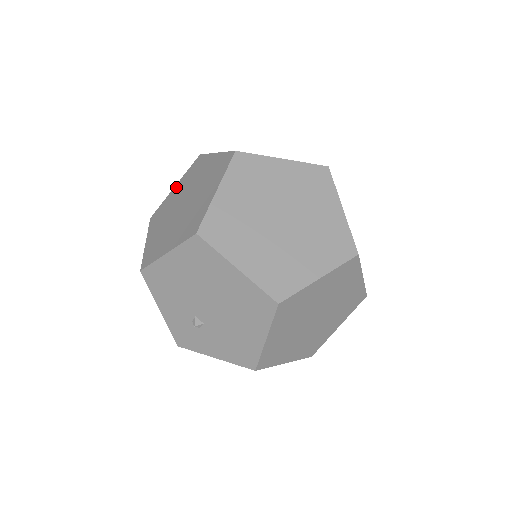
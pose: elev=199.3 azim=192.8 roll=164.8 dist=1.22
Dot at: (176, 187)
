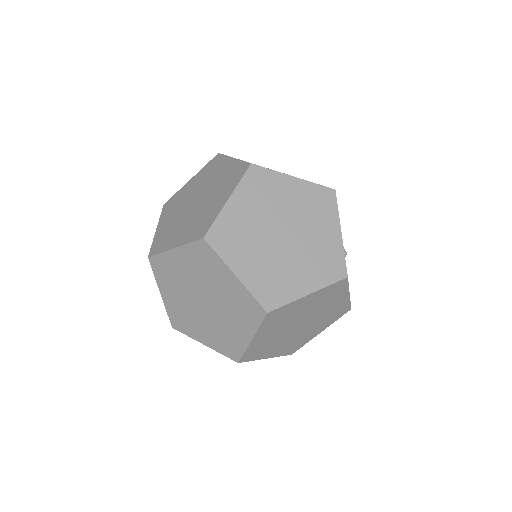
Dot at: (229, 162)
